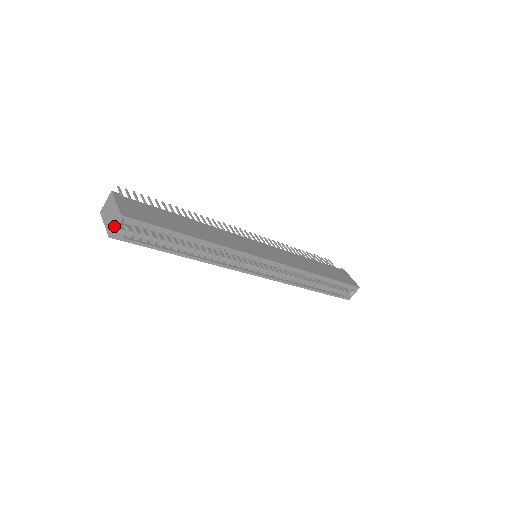
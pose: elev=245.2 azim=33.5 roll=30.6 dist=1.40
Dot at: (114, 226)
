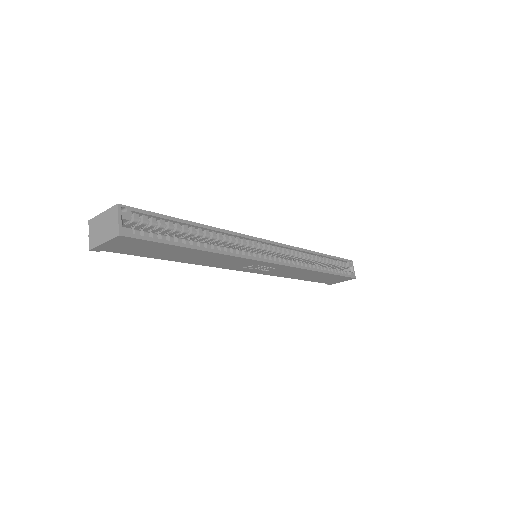
Dot at: (117, 220)
